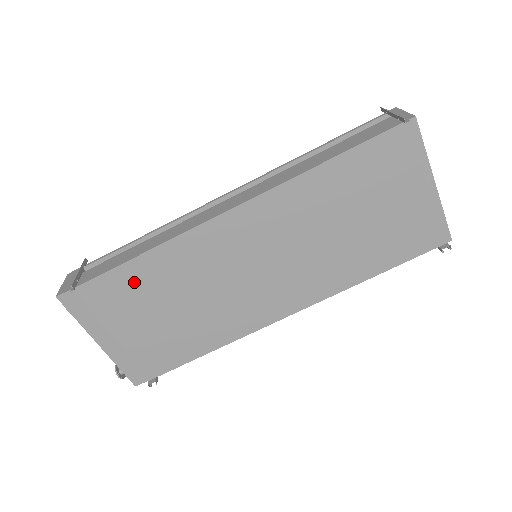
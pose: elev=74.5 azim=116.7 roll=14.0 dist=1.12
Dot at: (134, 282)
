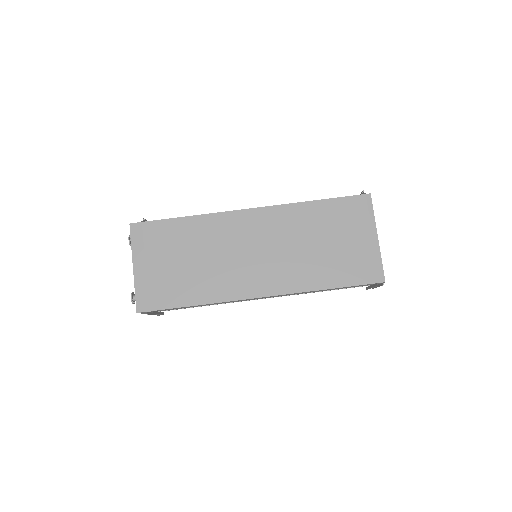
Dot at: (178, 232)
